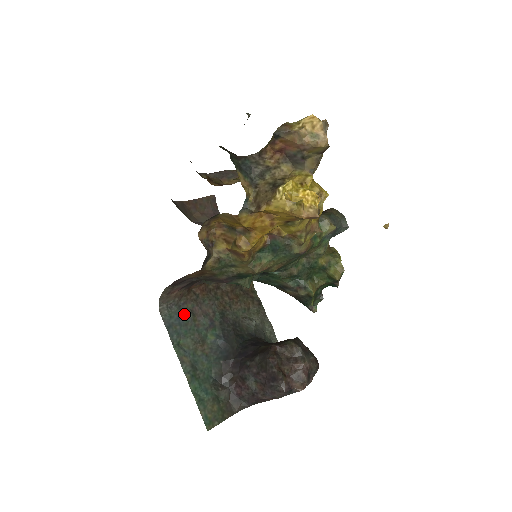
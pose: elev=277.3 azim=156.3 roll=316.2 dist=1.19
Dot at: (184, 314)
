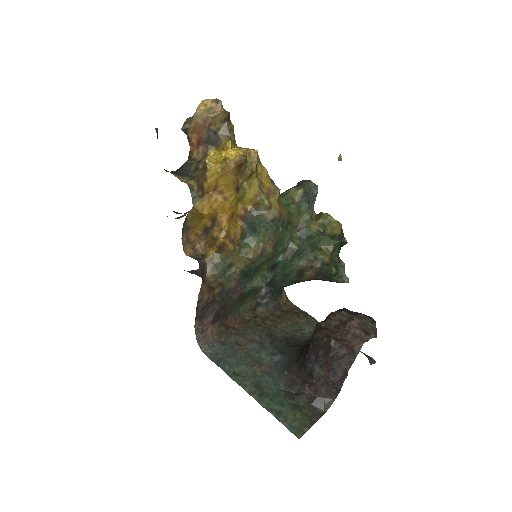
Dot at: (229, 347)
